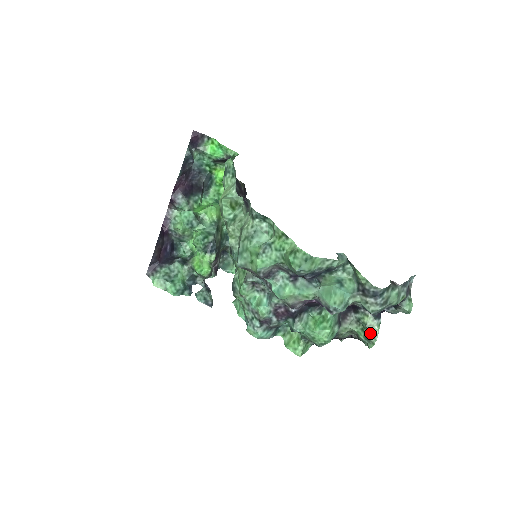
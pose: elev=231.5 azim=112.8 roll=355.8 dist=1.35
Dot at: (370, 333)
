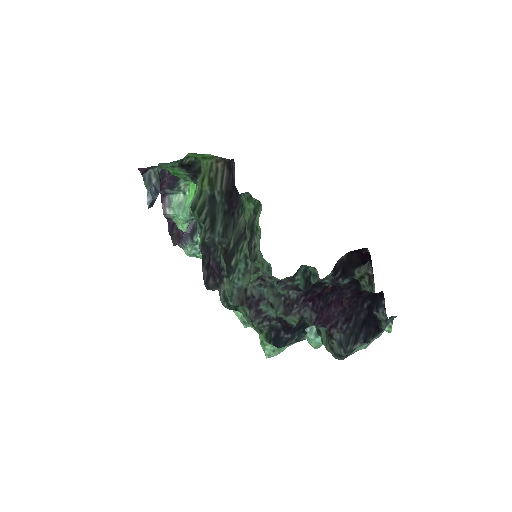
Dot at: occluded
